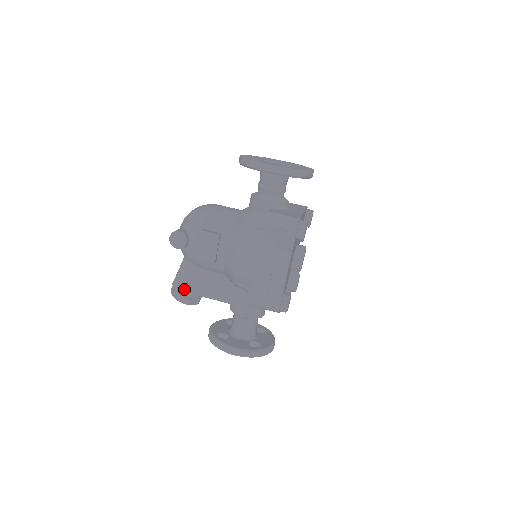
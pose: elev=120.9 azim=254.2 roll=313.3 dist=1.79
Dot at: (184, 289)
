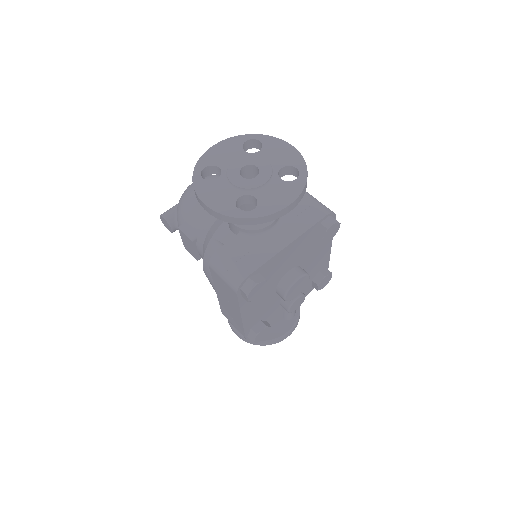
Dot at: occluded
